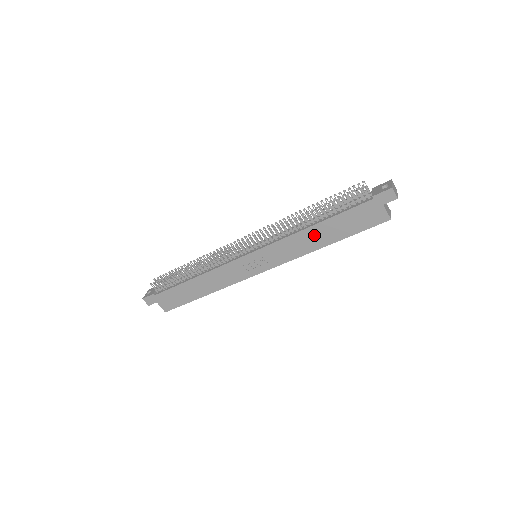
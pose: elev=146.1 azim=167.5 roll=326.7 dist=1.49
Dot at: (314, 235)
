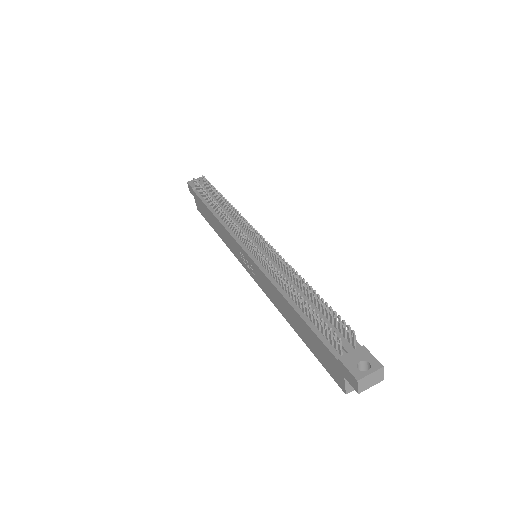
Dot at: (287, 309)
